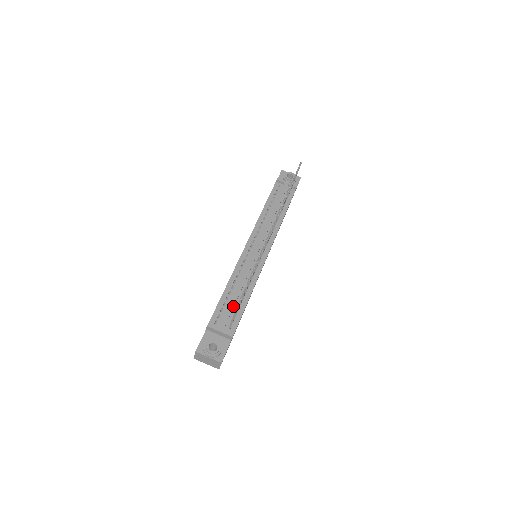
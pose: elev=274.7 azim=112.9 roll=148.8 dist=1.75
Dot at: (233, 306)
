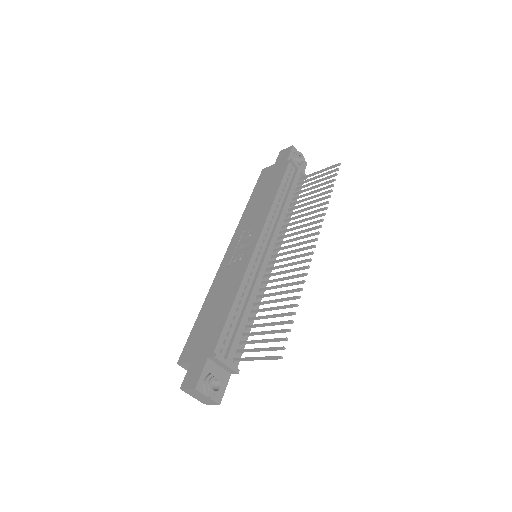
Dot at: occluded
